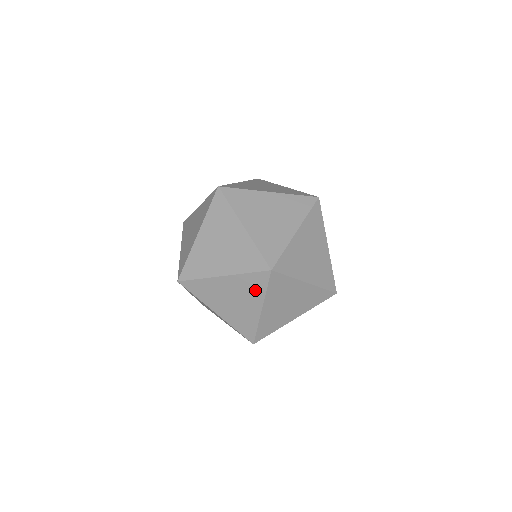
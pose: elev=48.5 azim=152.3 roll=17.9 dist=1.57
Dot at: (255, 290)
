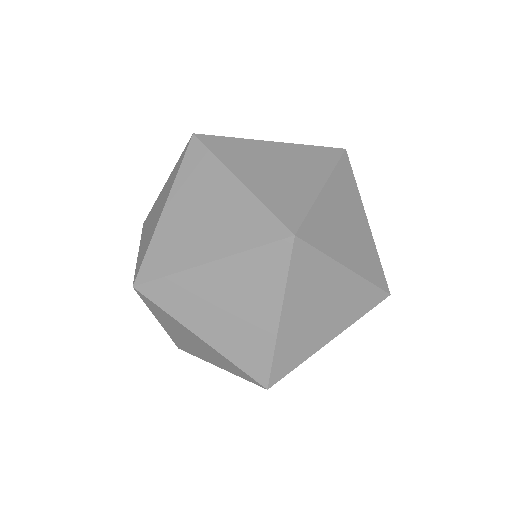
Dot at: (317, 271)
